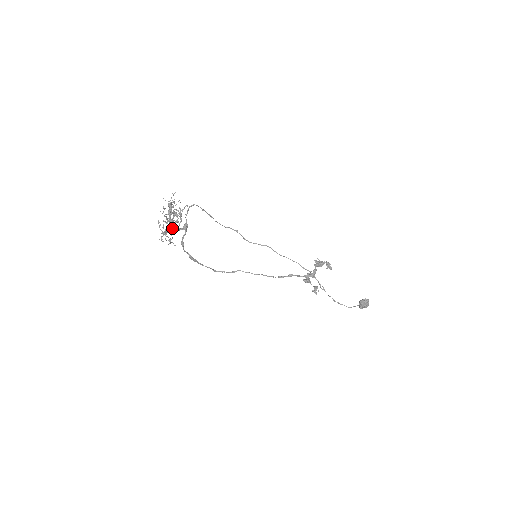
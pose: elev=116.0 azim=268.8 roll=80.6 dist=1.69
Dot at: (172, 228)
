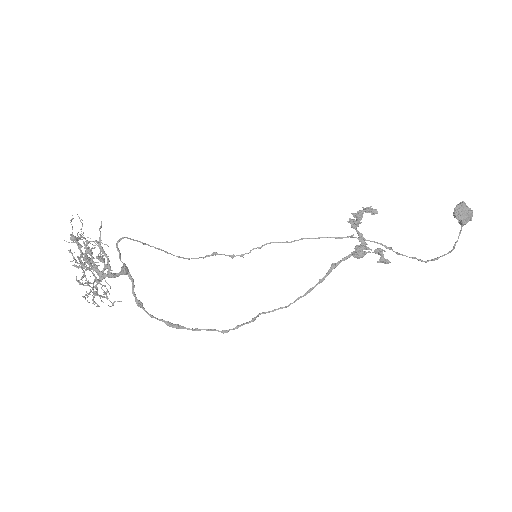
Dot at: (101, 278)
